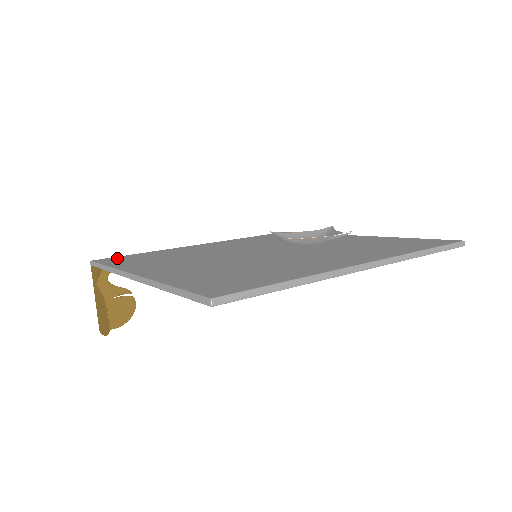
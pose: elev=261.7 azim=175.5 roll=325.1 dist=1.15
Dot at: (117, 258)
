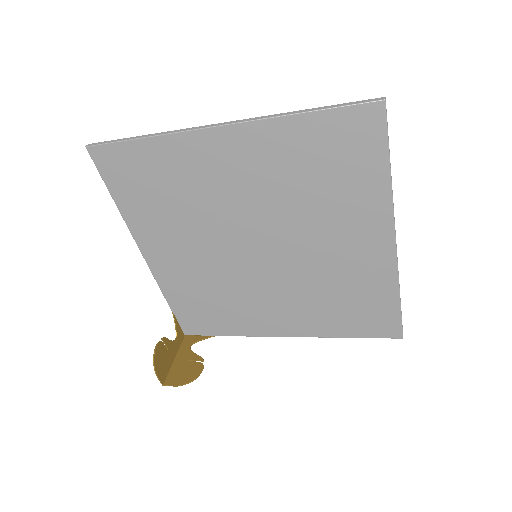
Dot at: occluded
